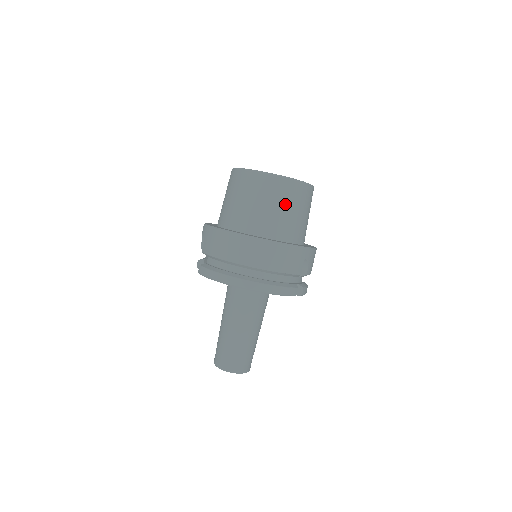
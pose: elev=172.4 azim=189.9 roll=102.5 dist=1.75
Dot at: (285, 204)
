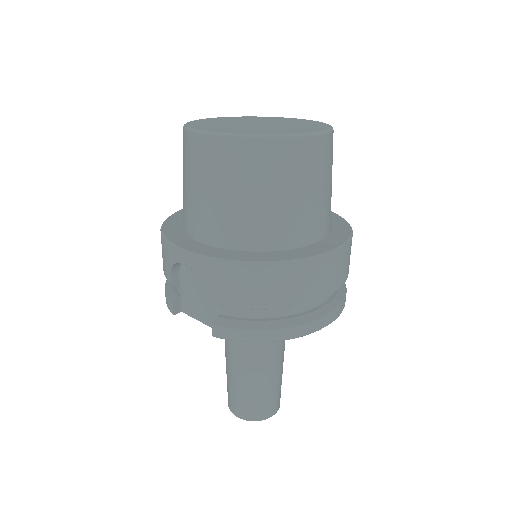
Dot at: (326, 177)
